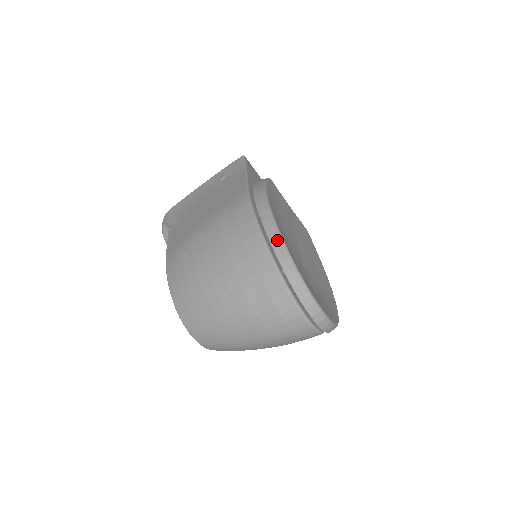
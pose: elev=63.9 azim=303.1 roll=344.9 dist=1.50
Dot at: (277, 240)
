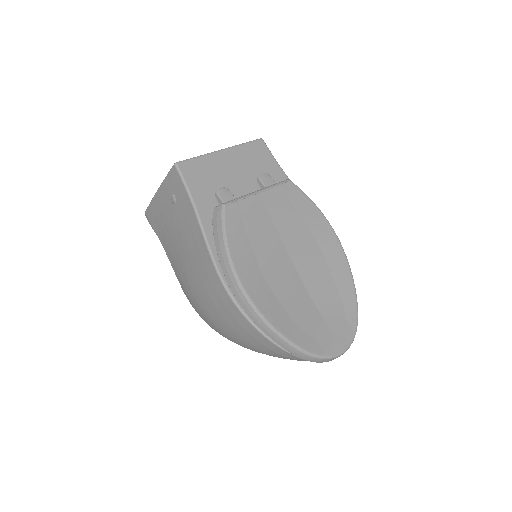
Dot at: (273, 335)
